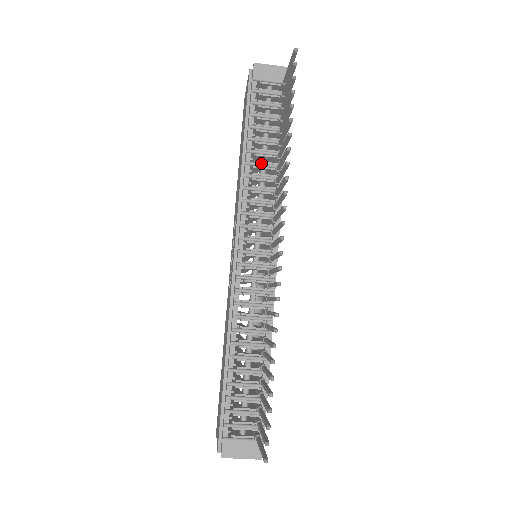
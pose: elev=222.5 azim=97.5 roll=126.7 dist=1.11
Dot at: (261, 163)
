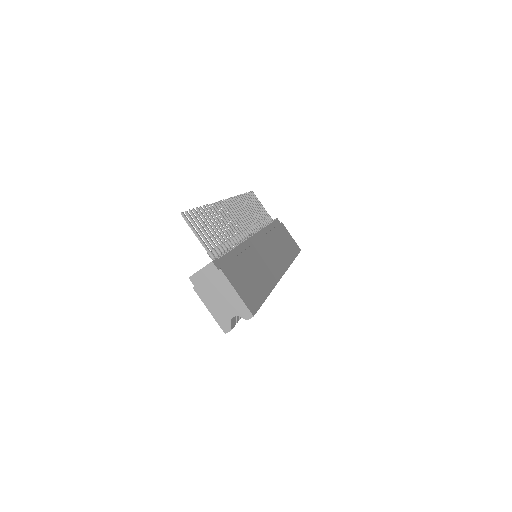
Dot at: occluded
